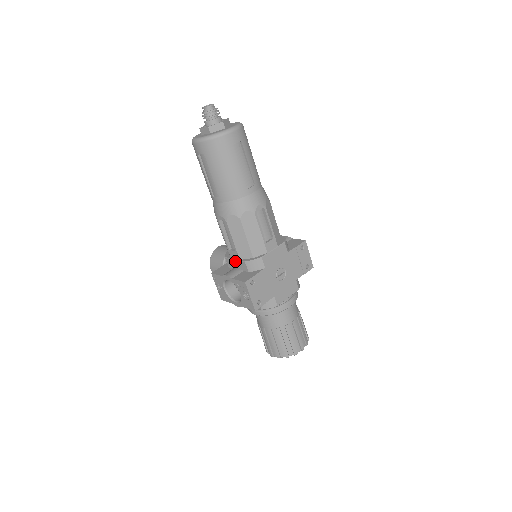
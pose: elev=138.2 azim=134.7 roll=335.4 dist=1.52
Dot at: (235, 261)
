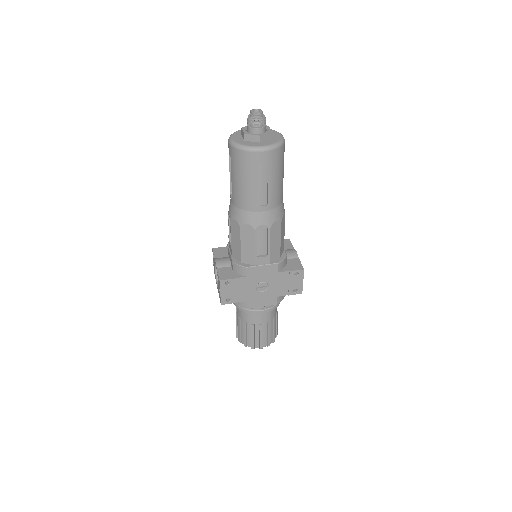
Dot at: (230, 254)
